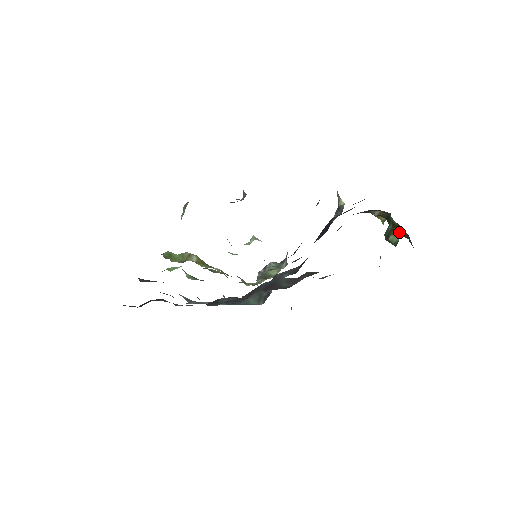
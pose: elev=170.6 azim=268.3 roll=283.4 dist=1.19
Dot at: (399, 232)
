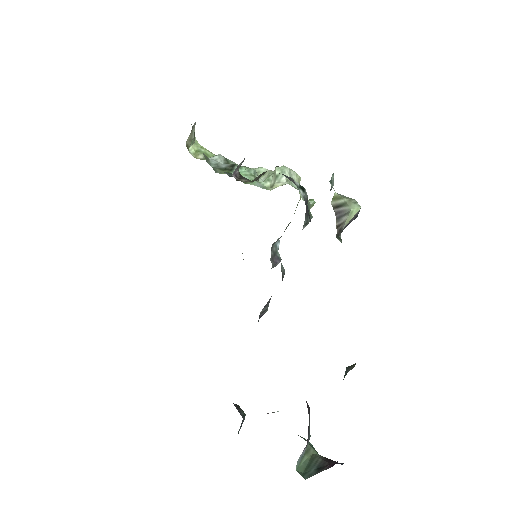
Dot at: occluded
